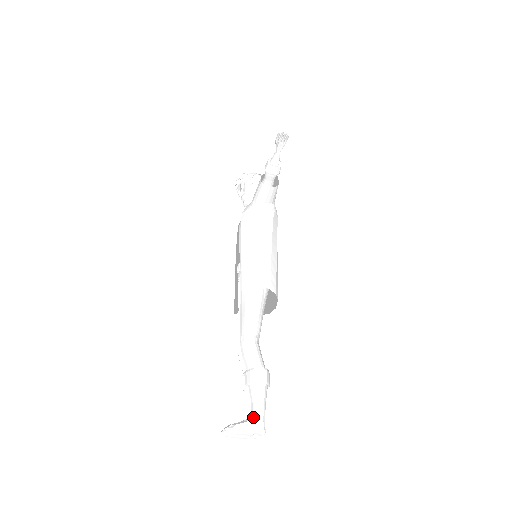
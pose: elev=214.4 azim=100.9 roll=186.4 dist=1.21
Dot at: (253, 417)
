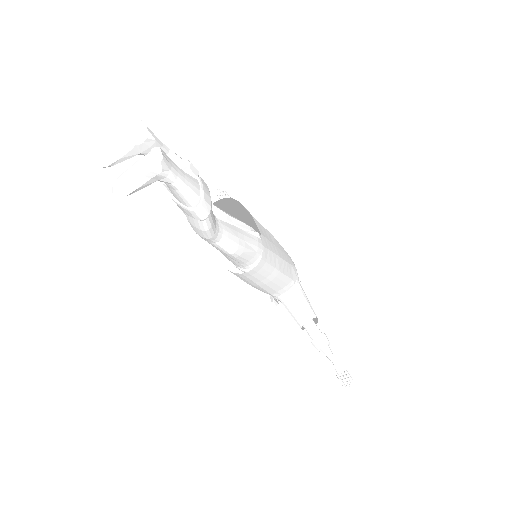
Dot at: occluded
